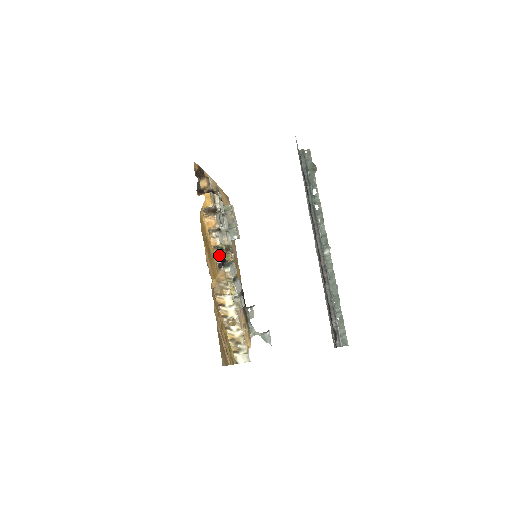
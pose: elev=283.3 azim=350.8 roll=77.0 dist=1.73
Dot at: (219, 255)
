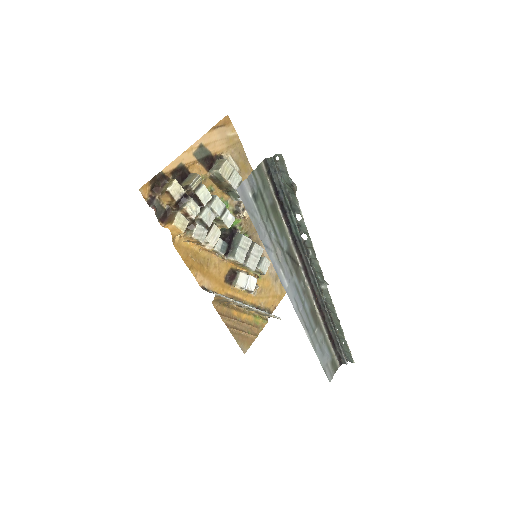
Dot at: (219, 249)
